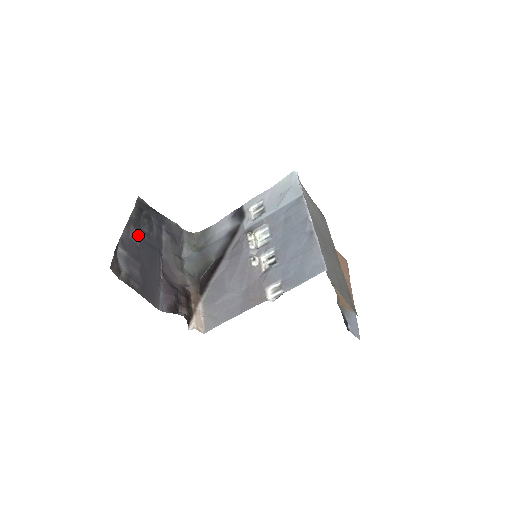
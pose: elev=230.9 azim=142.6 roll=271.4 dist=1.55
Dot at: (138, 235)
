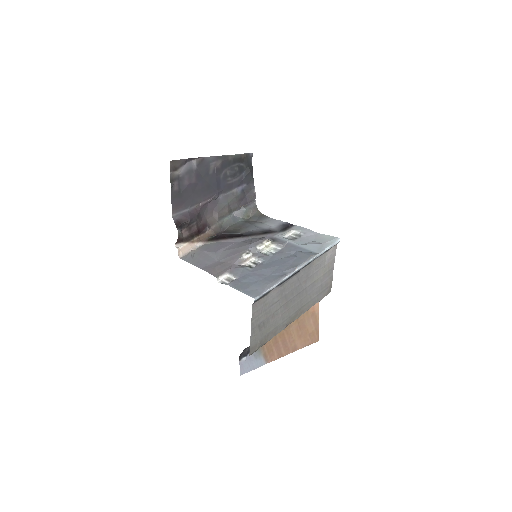
Dot at: (218, 169)
